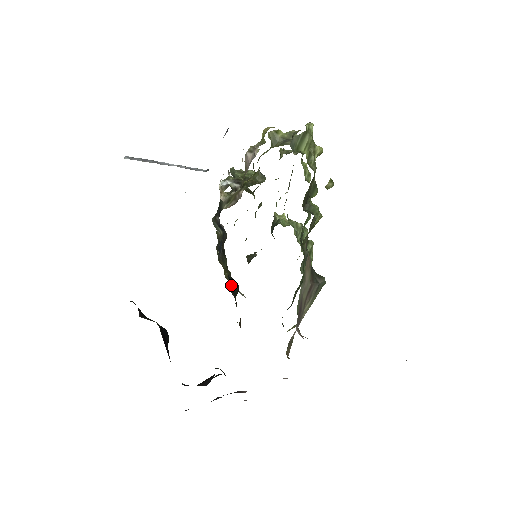
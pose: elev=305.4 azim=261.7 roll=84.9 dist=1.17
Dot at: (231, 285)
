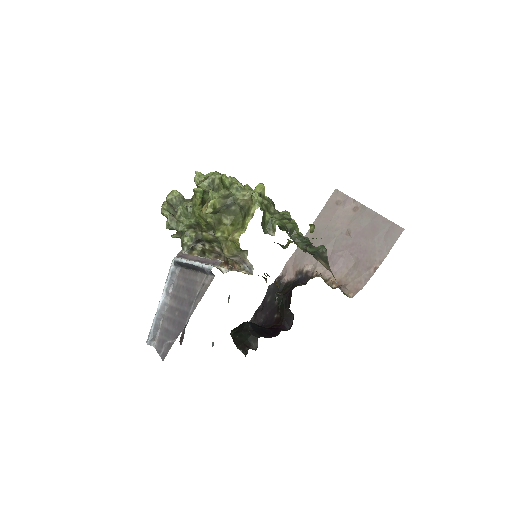
Dot at: occluded
